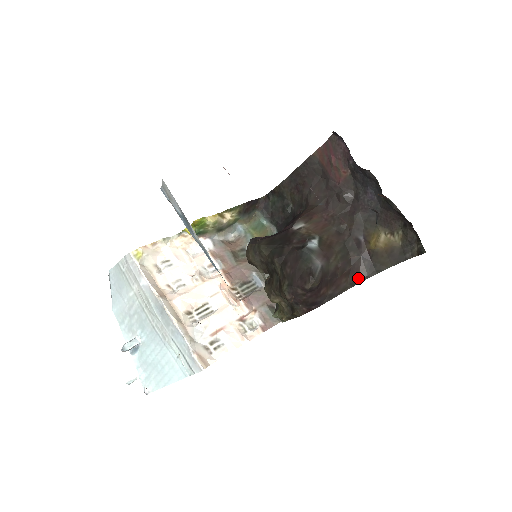
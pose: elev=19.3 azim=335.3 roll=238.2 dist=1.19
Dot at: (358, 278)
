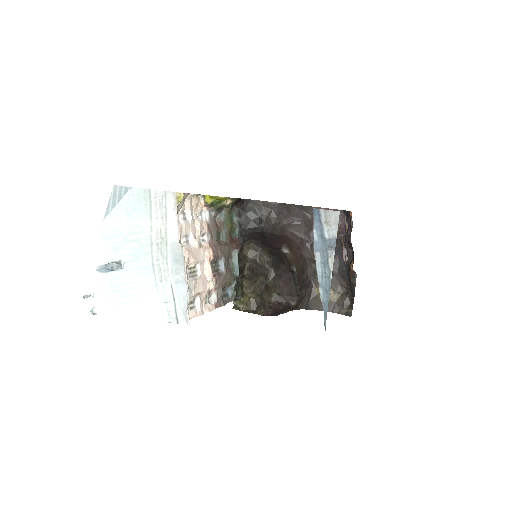
Dot at: (298, 306)
